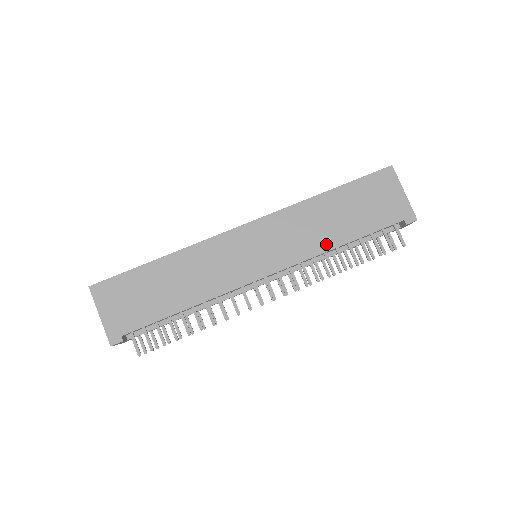
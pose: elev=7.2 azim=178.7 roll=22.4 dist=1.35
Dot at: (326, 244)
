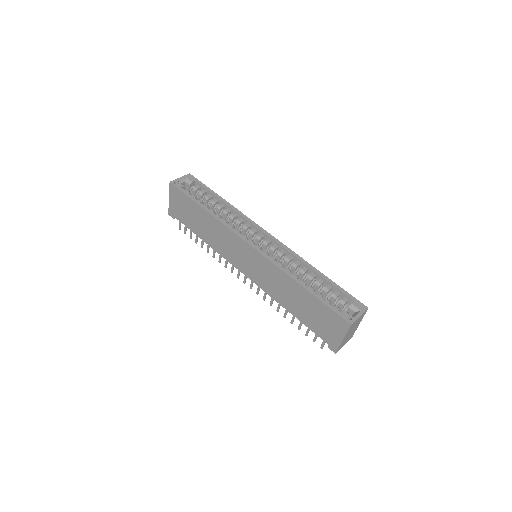
Dot at: (281, 301)
